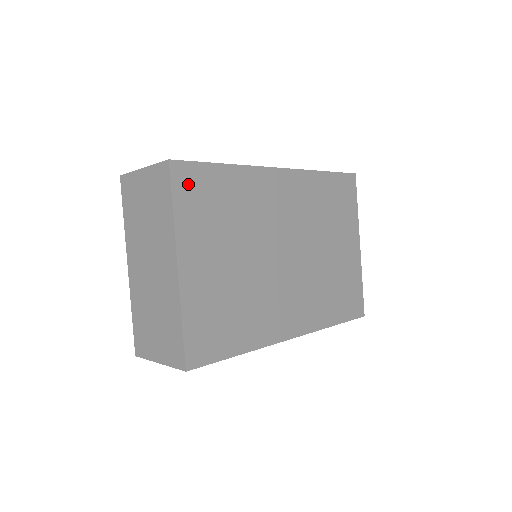
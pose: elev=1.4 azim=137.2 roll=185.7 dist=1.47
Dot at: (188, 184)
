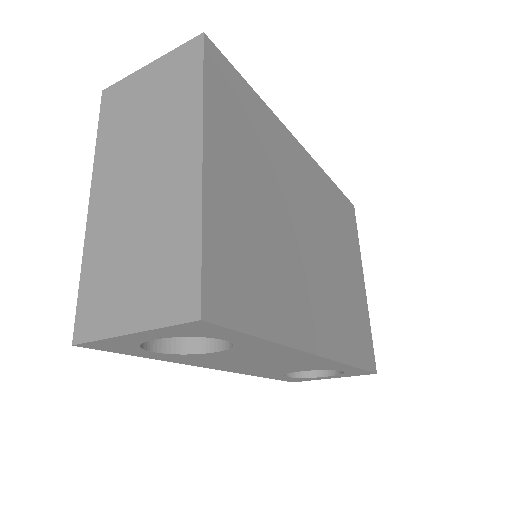
Dot at: (220, 75)
